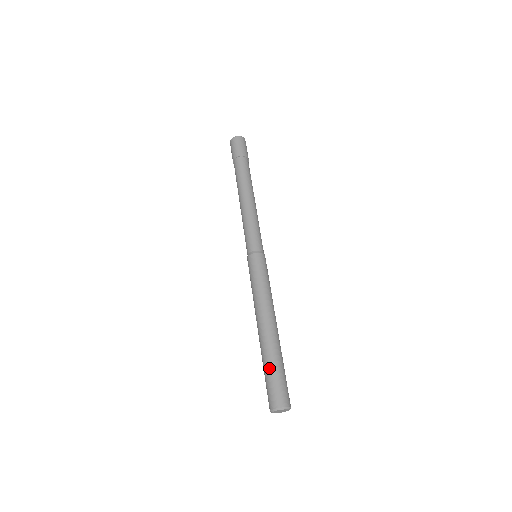
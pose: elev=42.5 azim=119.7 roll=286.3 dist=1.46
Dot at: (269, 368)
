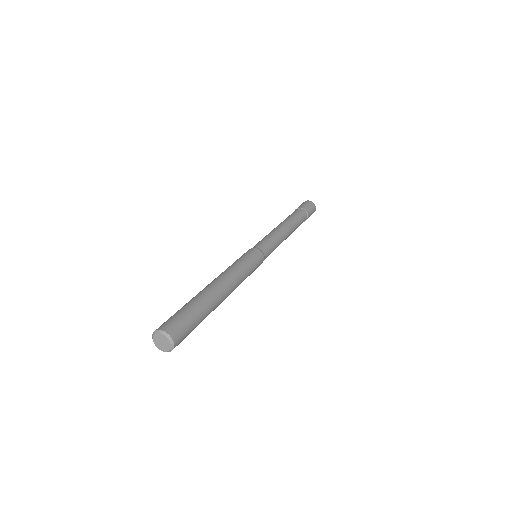
Dot at: occluded
